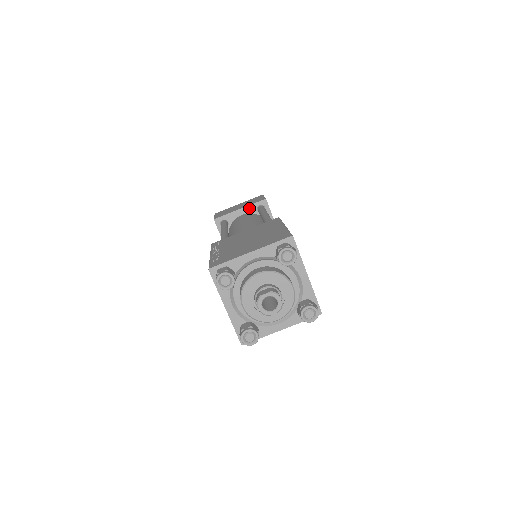
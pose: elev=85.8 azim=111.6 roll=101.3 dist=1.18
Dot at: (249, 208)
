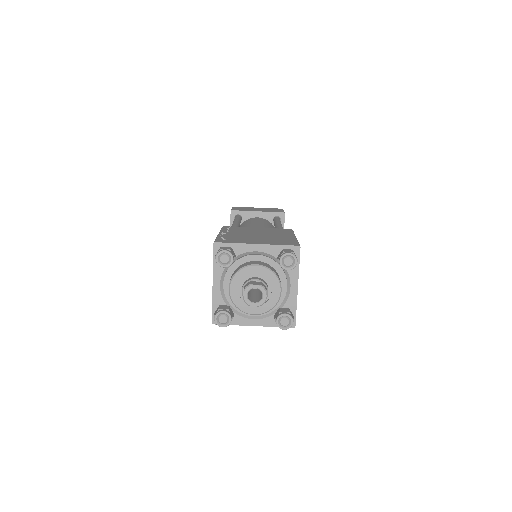
Dot at: (266, 214)
